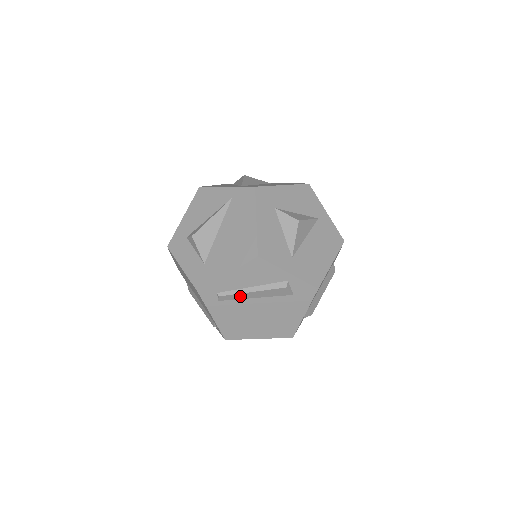
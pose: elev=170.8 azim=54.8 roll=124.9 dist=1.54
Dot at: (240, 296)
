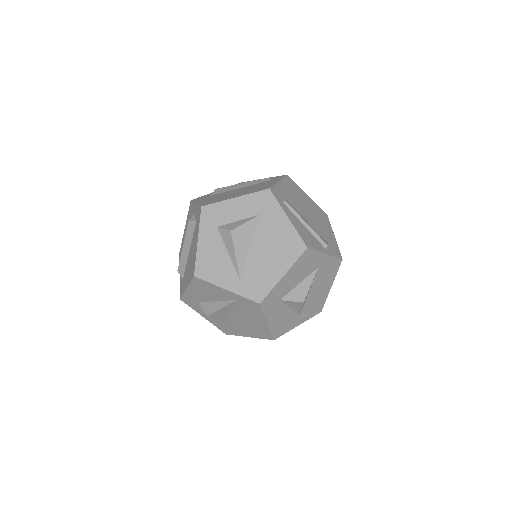
Dot at: occluded
